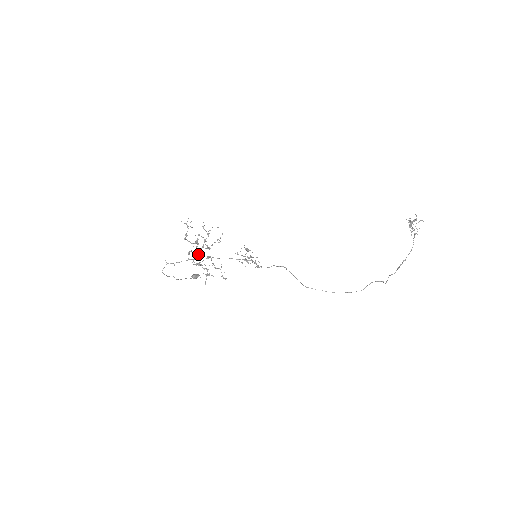
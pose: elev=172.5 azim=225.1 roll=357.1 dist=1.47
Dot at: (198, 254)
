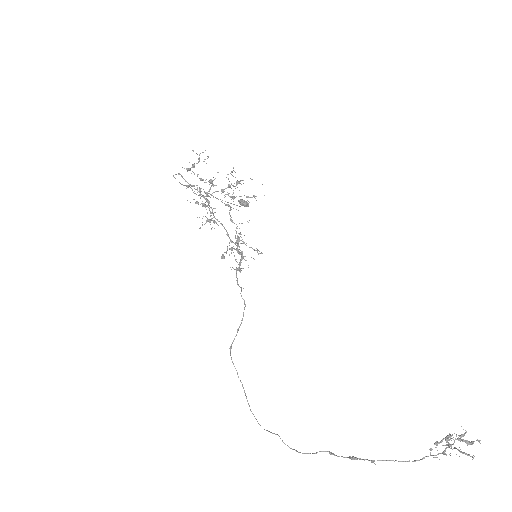
Dot at: (212, 193)
